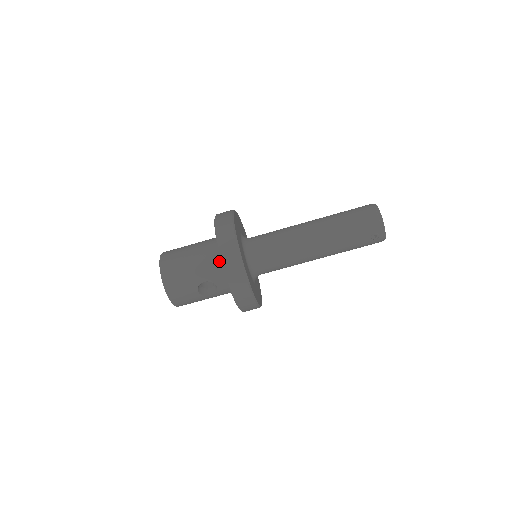
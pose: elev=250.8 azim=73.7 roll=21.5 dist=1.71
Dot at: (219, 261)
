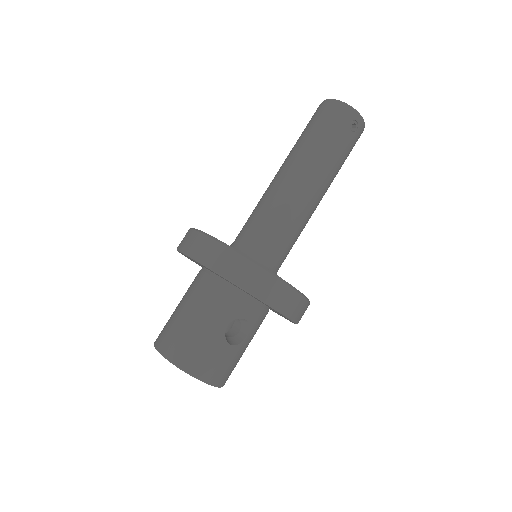
Dot at: (223, 288)
